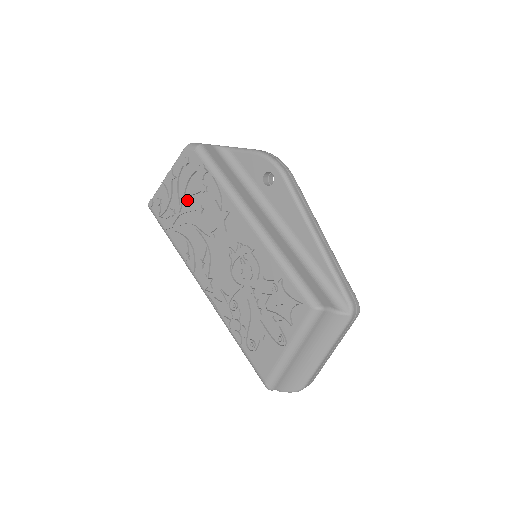
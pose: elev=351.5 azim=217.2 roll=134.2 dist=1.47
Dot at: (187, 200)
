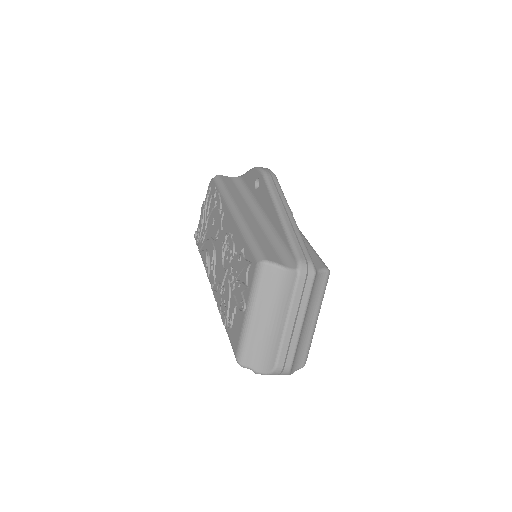
Dot at: (209, 220)
